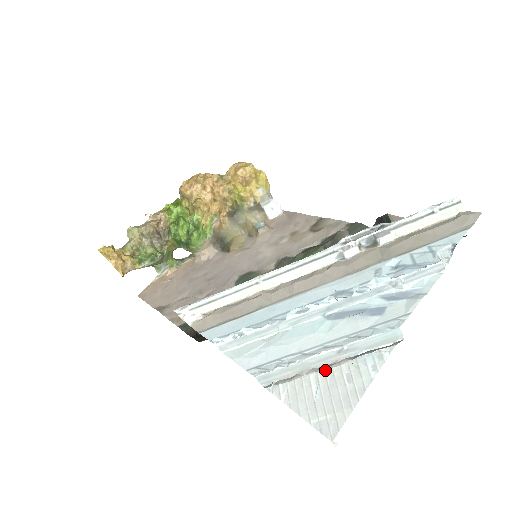
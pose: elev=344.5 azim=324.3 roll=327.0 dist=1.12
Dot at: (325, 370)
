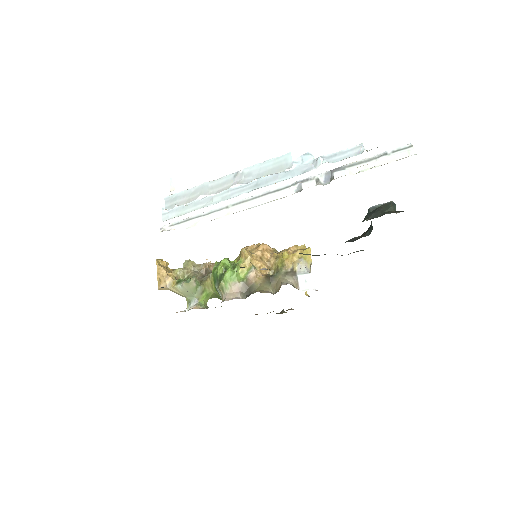
Dot at: (216, 187)
